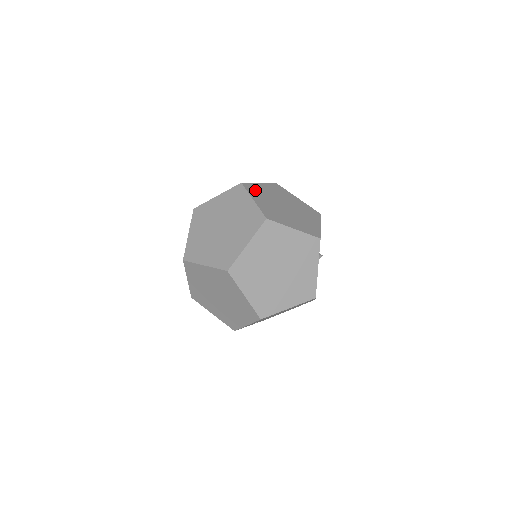
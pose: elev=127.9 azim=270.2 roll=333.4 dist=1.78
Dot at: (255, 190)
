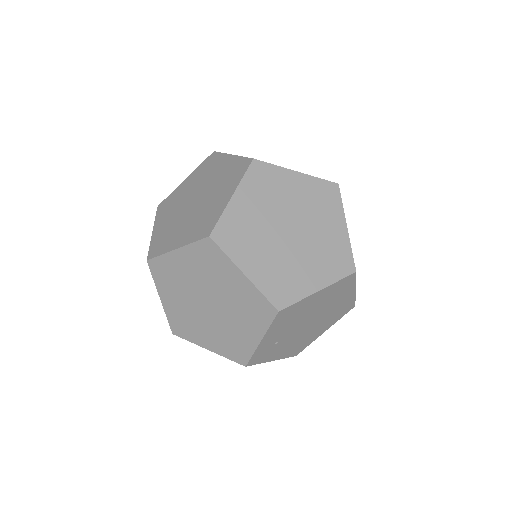
Dot at: occluded
